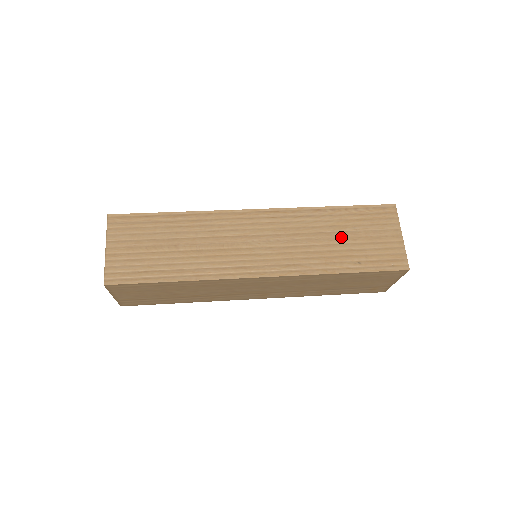
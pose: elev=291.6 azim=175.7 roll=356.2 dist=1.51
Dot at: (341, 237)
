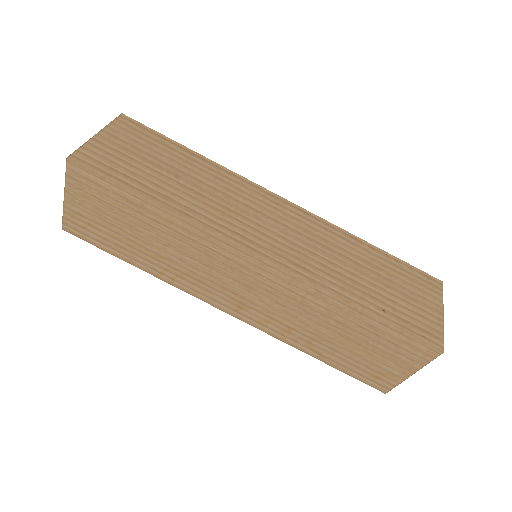
Dot at: (371, 275)
